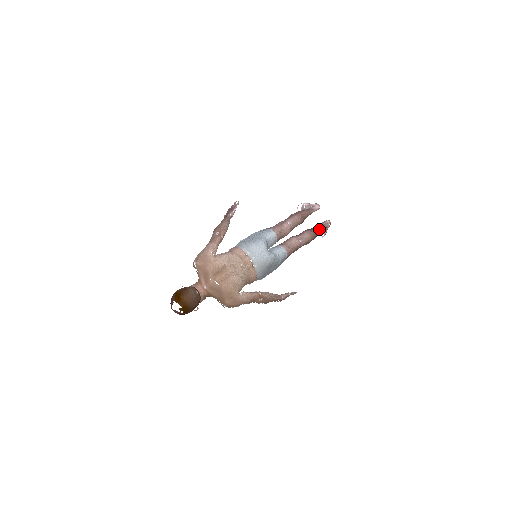
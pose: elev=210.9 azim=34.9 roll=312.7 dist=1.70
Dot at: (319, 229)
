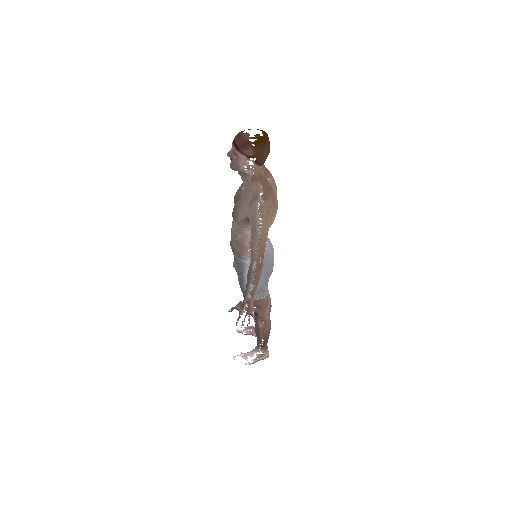
Dot at: occluded
